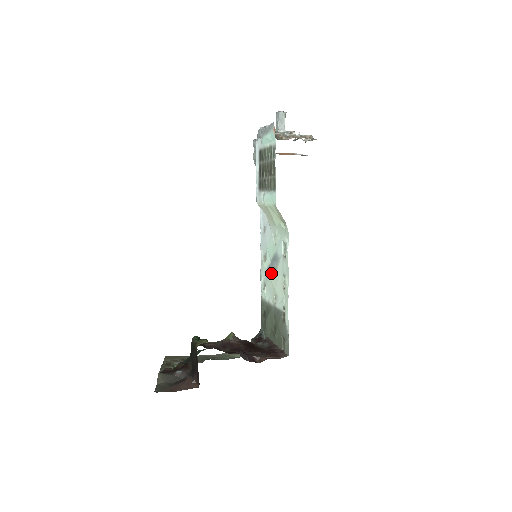
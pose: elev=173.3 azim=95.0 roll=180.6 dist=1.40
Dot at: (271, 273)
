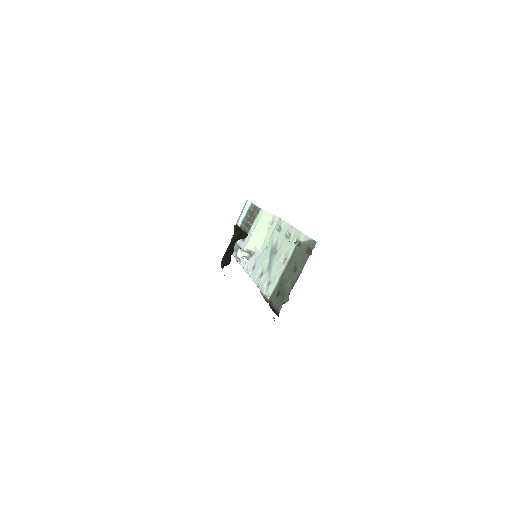
Dot at: (272, 262)
